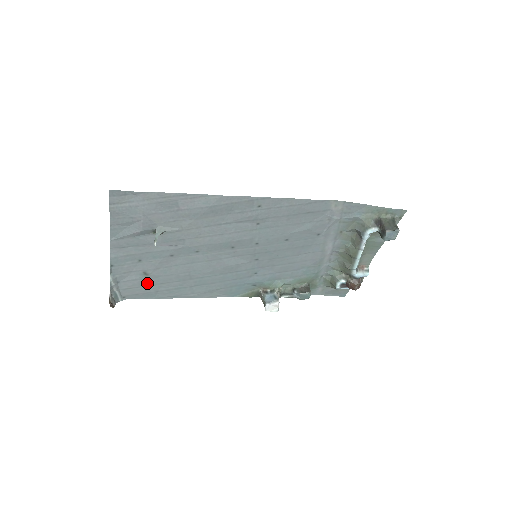
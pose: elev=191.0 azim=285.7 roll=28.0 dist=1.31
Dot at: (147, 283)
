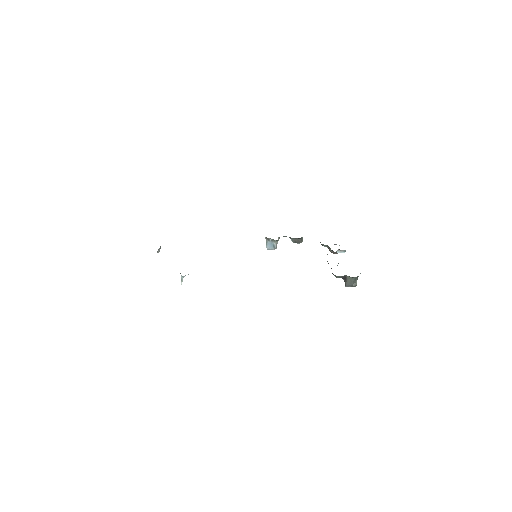
Dot at: occluded
